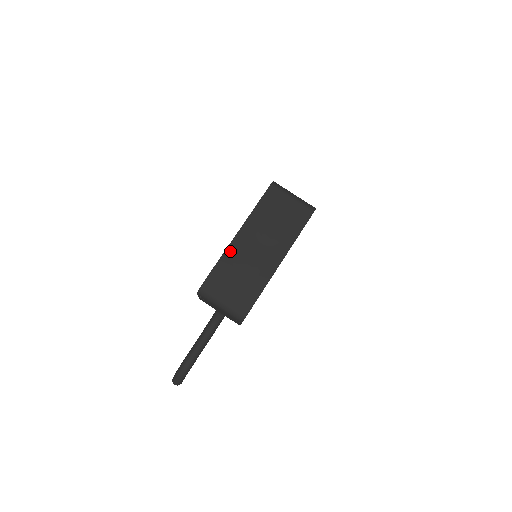
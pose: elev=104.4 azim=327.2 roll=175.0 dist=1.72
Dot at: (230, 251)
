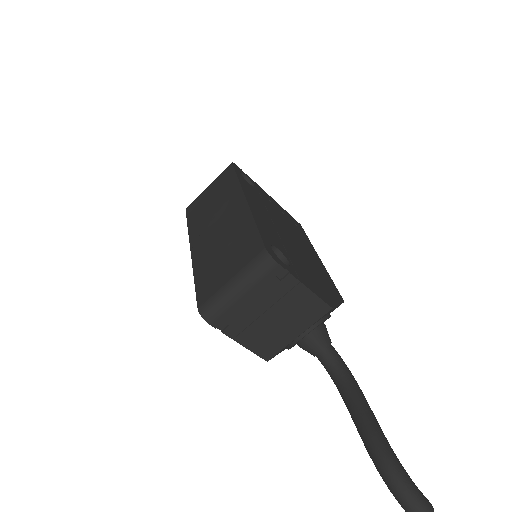
Dot at: (197, 261)
